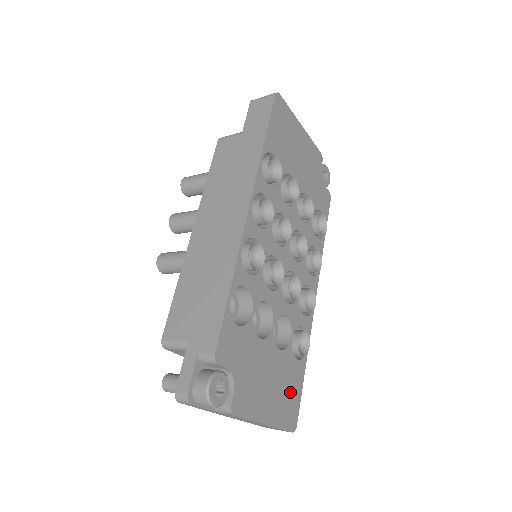
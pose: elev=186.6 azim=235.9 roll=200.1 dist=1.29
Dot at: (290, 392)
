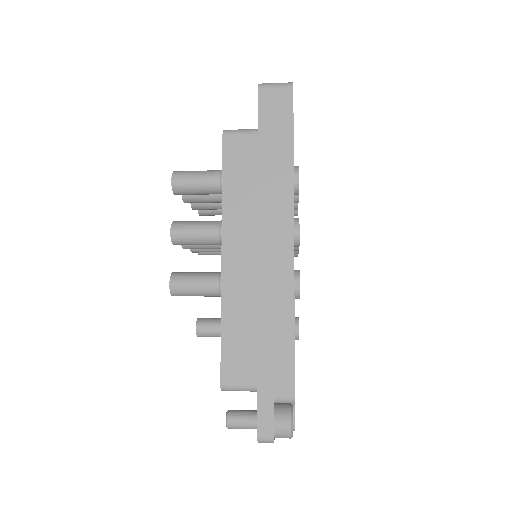
Dot at: occluded
